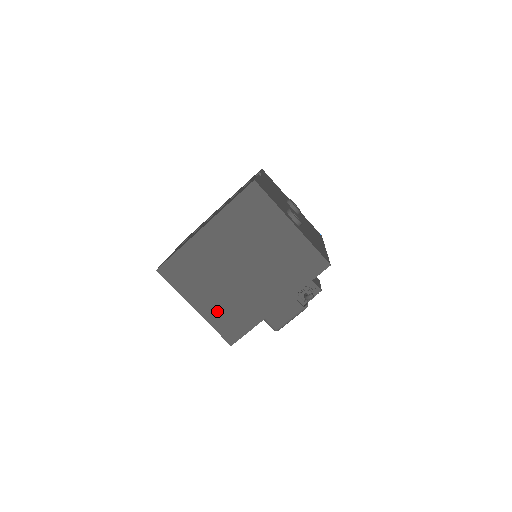
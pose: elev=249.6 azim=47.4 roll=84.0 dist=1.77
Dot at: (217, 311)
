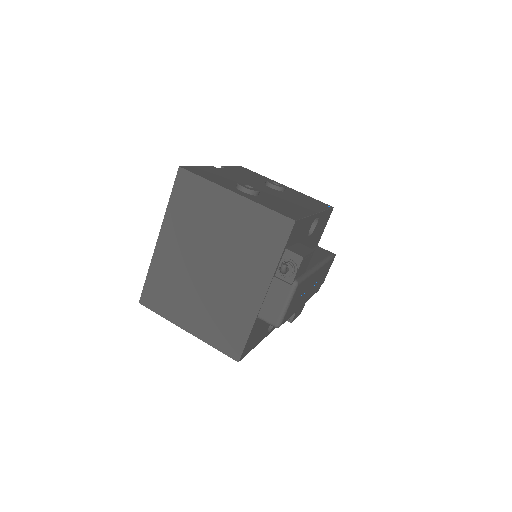
Dot at: (208, 326)
